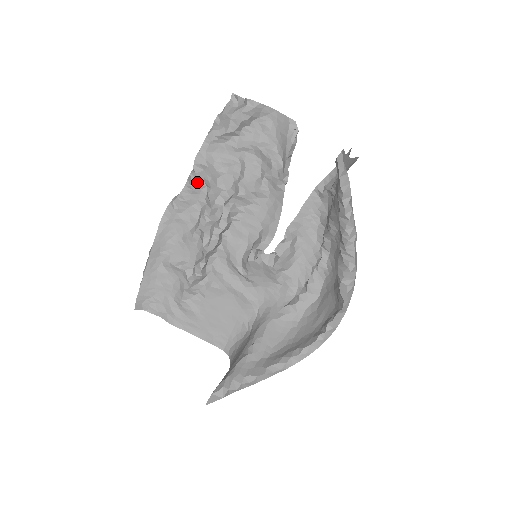
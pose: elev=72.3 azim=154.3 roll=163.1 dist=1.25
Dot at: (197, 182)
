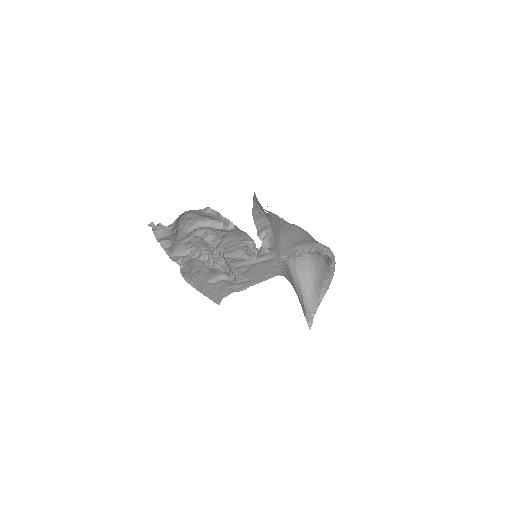
Dot at: (185, 263)
